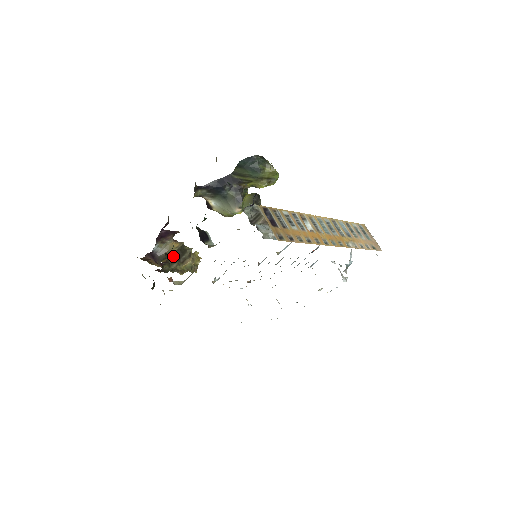
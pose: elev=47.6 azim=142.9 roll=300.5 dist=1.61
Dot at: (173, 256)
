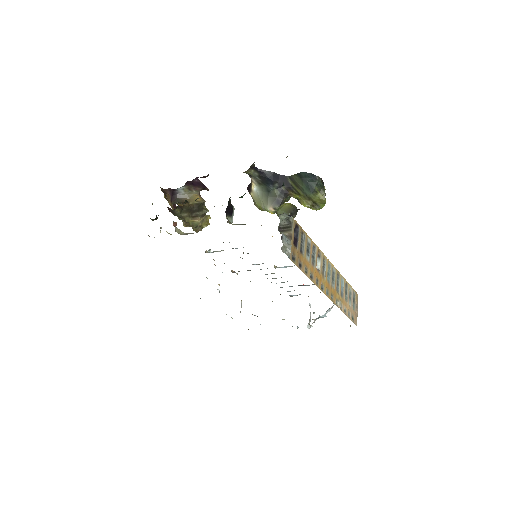
Dot at: (190, 206)
